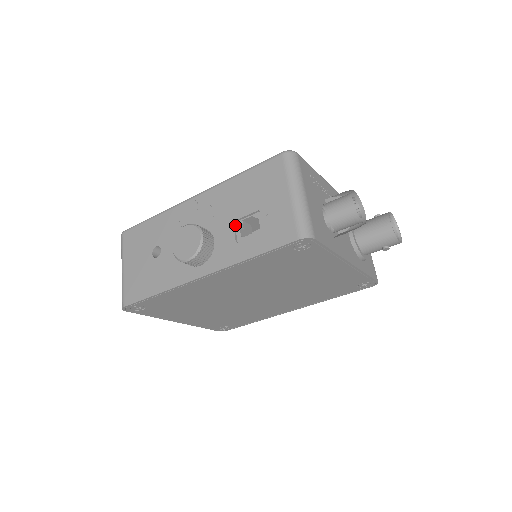
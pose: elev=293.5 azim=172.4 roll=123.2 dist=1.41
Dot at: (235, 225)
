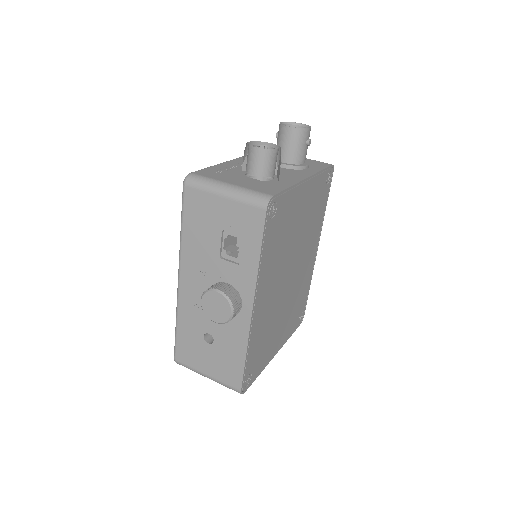
Dot at: (223, 258)
